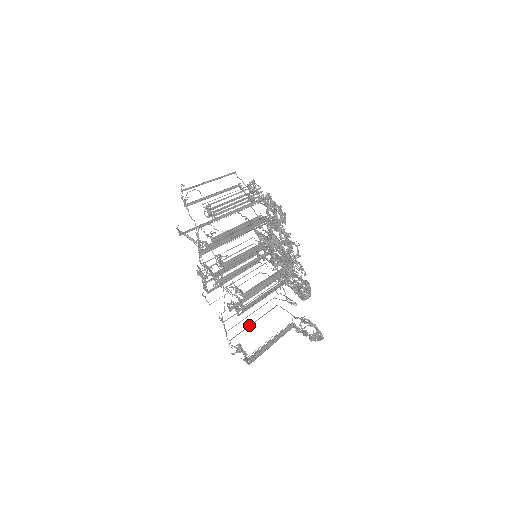
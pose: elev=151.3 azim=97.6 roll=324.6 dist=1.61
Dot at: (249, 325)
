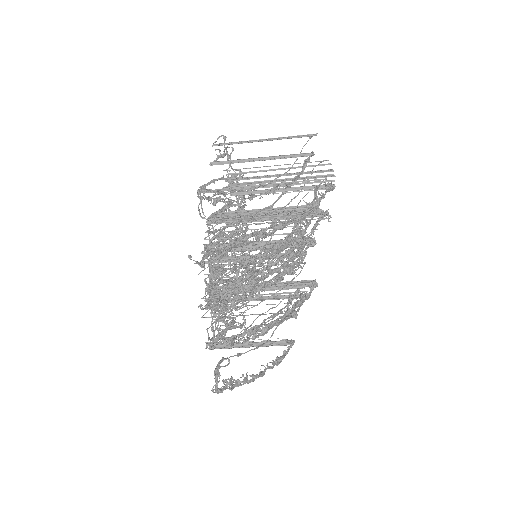
Dot at: (235, 315)
